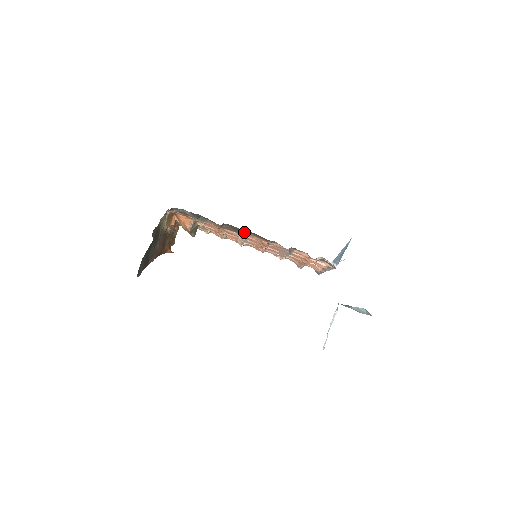
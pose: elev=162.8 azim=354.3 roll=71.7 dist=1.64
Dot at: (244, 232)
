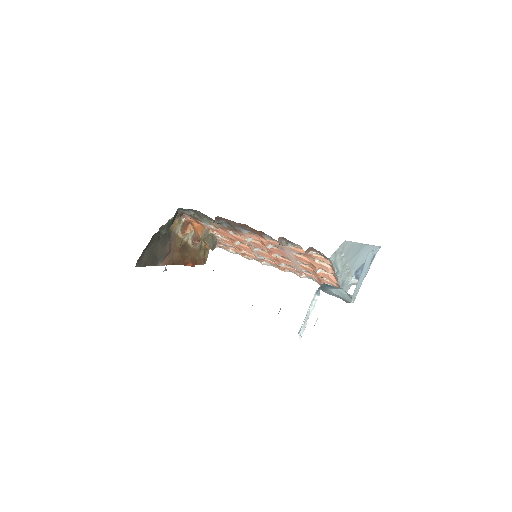
Dot at: (242, 229)
